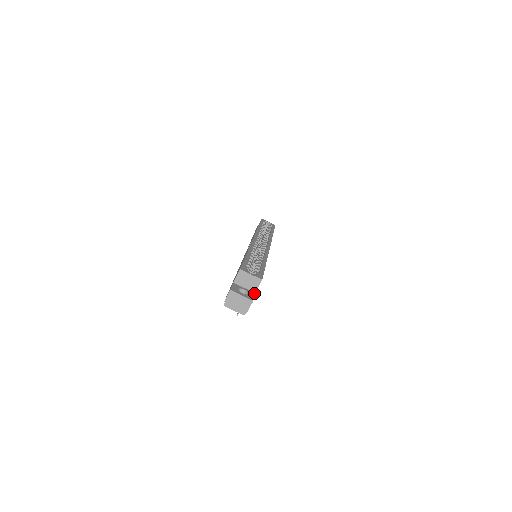
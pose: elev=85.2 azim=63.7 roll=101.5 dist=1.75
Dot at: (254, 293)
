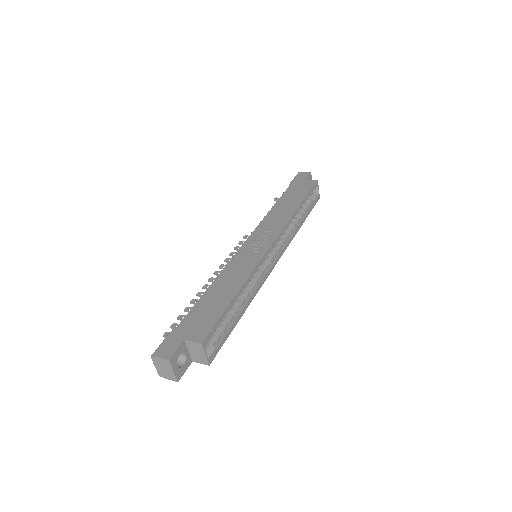
Dot at: (191, 362)
